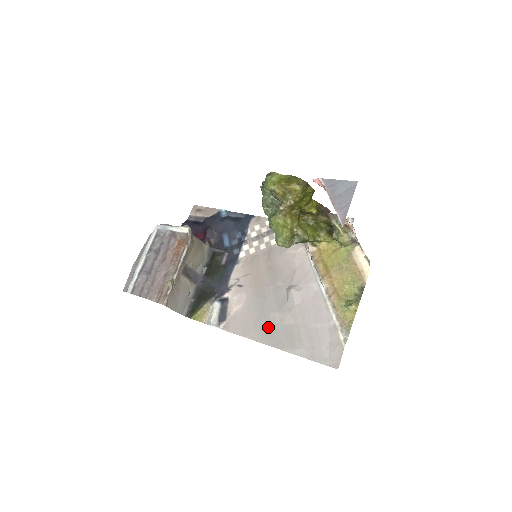
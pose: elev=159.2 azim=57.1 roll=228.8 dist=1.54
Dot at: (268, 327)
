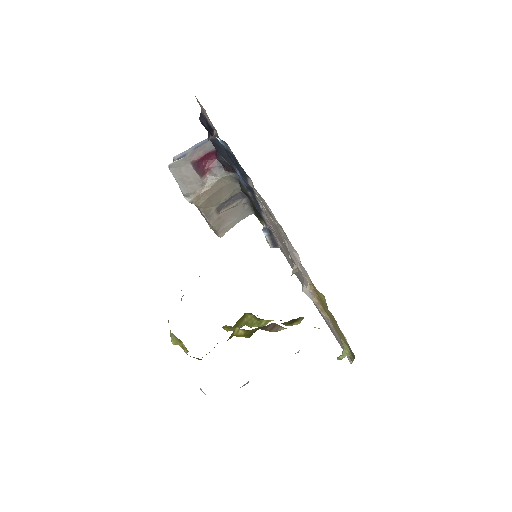
Dot at: occluded
